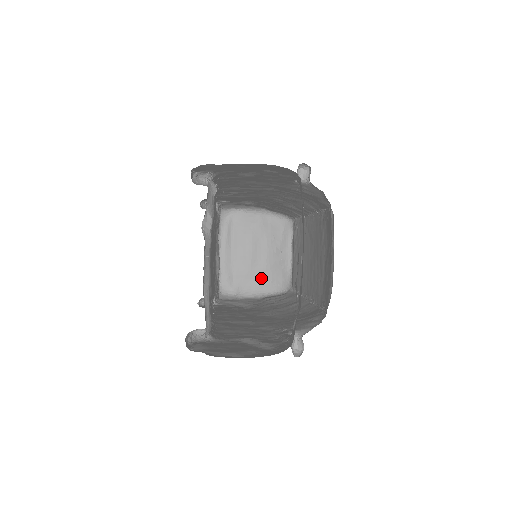
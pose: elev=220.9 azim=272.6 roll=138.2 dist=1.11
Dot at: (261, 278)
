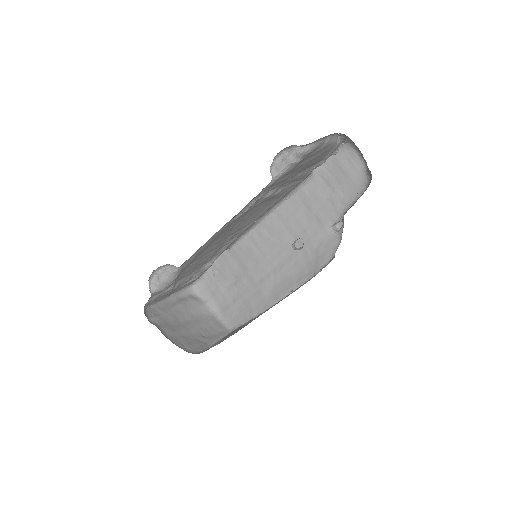
Dot at: (178, 336)
